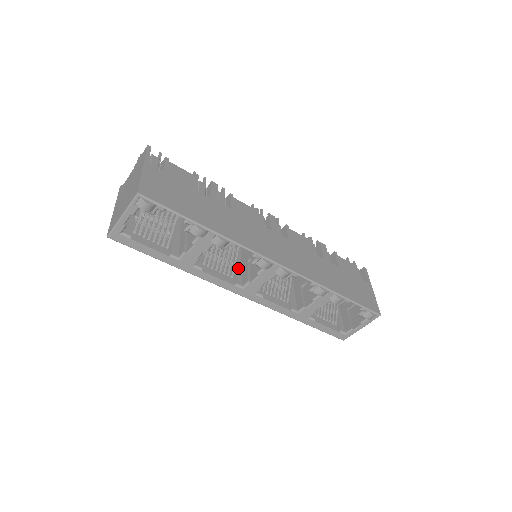
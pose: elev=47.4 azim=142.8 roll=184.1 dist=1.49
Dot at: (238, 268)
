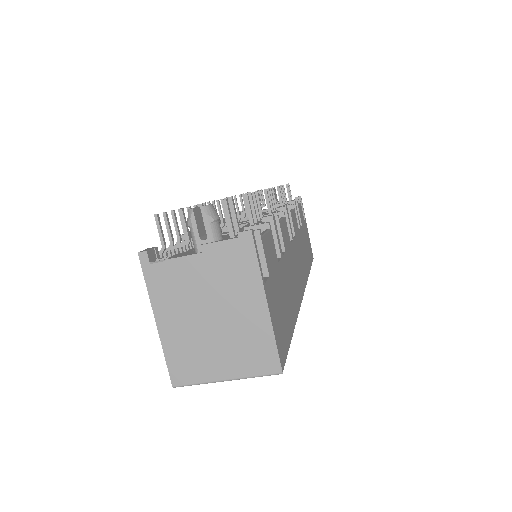
Dot at: occluded
